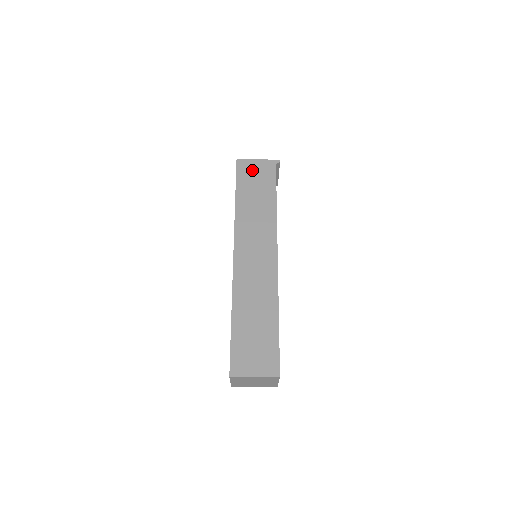
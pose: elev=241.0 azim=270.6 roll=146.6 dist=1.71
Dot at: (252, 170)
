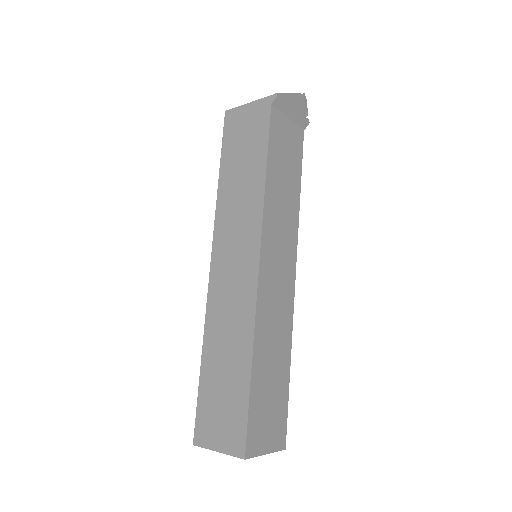
Dot at: (241, 124)
